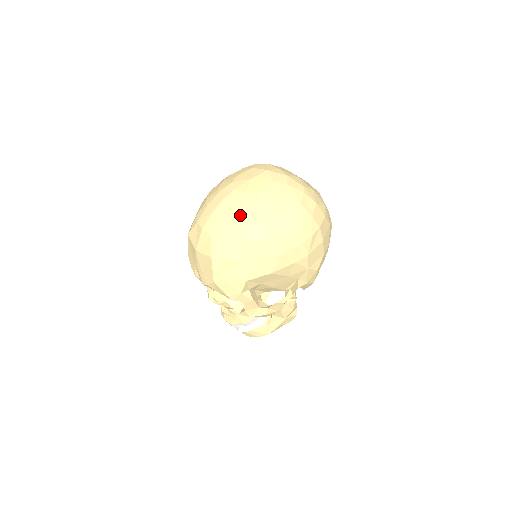
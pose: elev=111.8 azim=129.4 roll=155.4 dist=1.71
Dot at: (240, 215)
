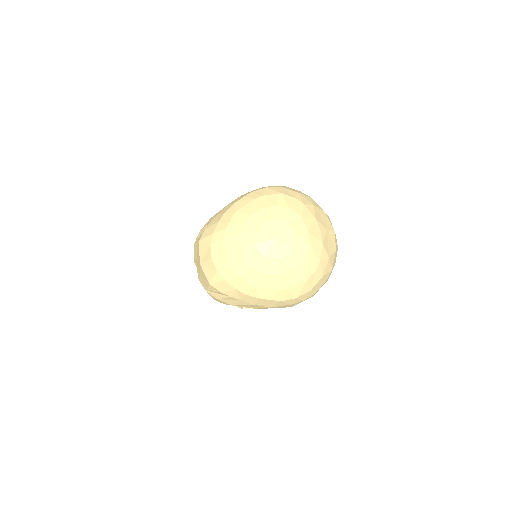
Dot at: (248, 273)
